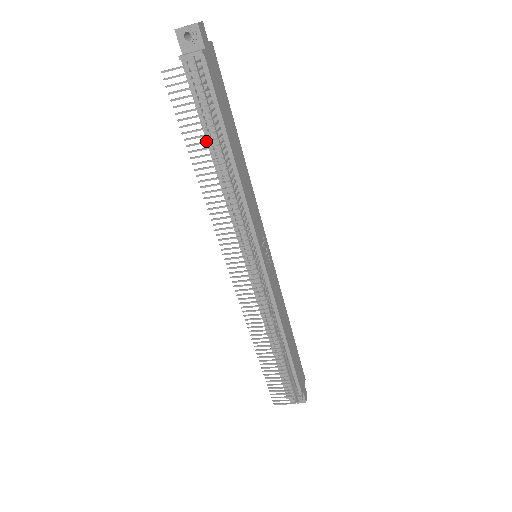
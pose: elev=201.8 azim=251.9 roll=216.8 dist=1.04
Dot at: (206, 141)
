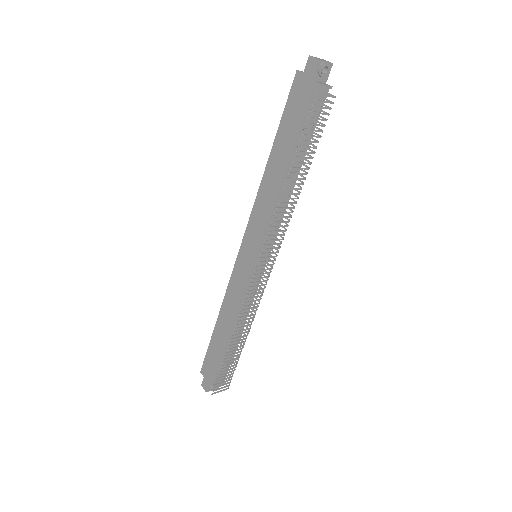
Dot at: (308, 157)
